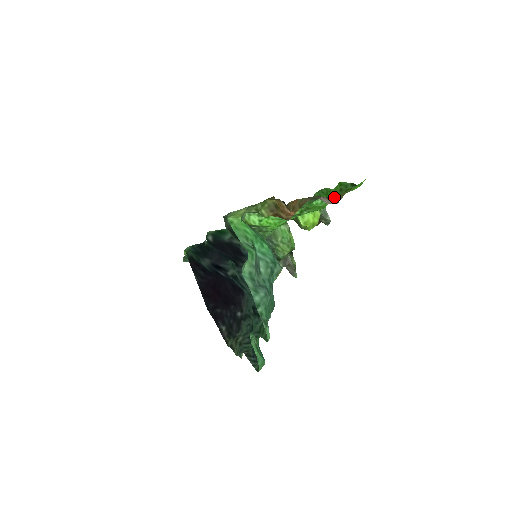
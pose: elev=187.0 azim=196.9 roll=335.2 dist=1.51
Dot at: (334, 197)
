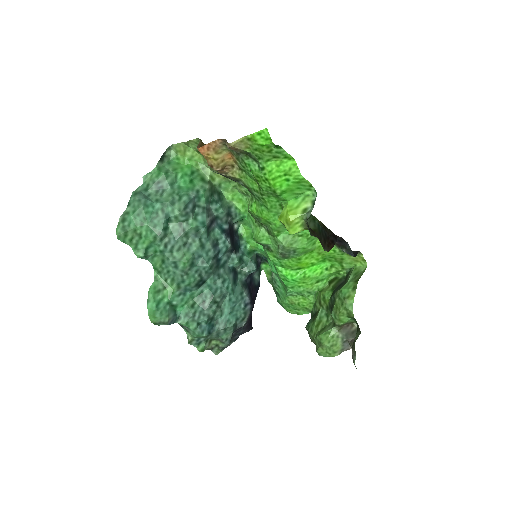
Dot at: (247, 150)
